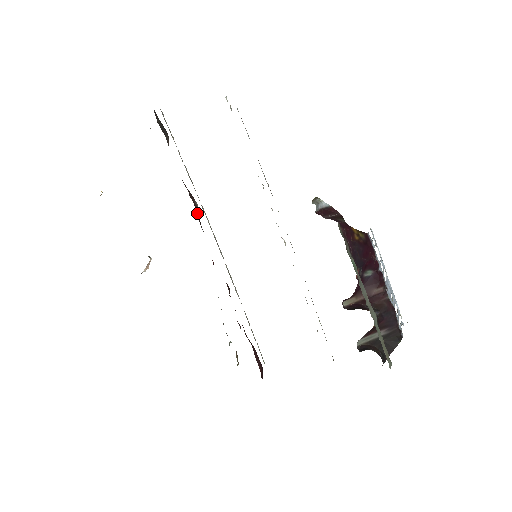
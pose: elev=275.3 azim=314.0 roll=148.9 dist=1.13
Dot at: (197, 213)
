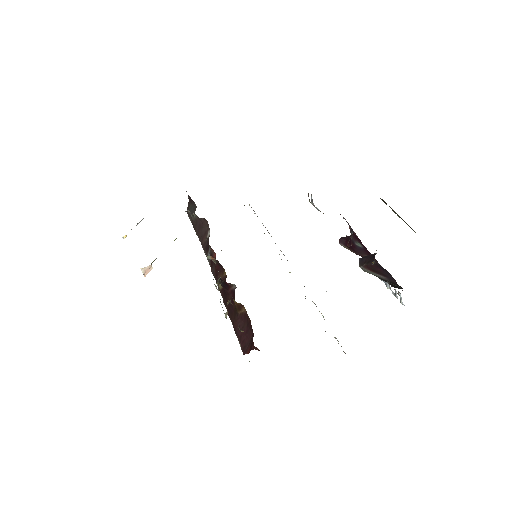
Dot at: (205, 248)
